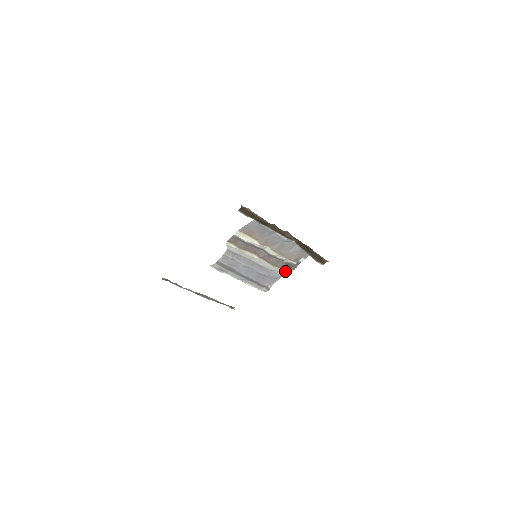
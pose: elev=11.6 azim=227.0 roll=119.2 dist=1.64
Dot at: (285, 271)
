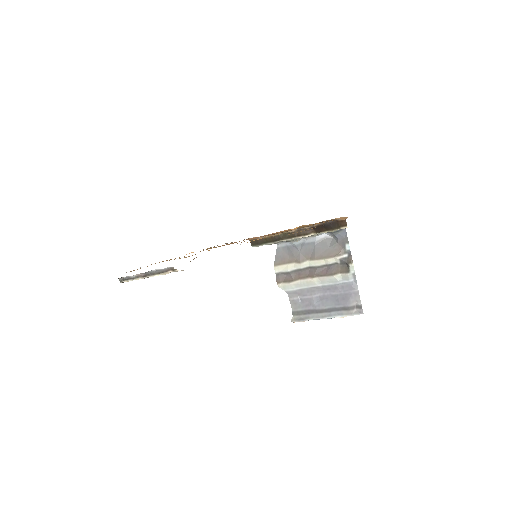
Dot at: (348, 272)
